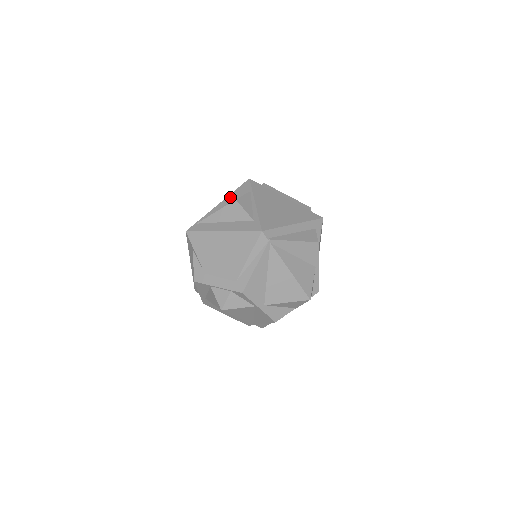
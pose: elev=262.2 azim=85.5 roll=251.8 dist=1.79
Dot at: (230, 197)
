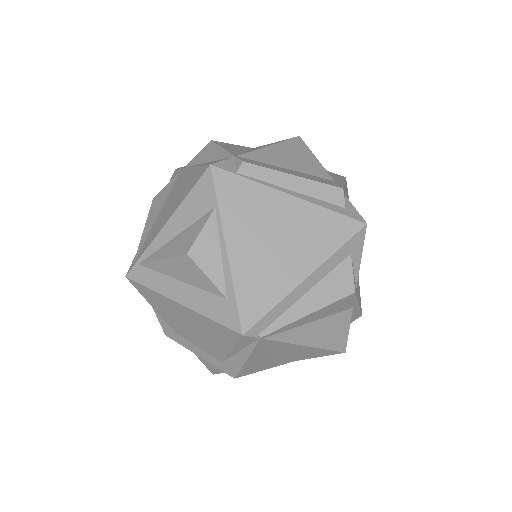
Dot at: (181, 212)
